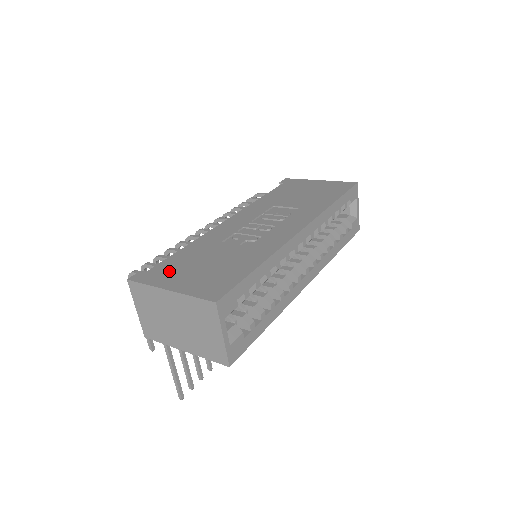
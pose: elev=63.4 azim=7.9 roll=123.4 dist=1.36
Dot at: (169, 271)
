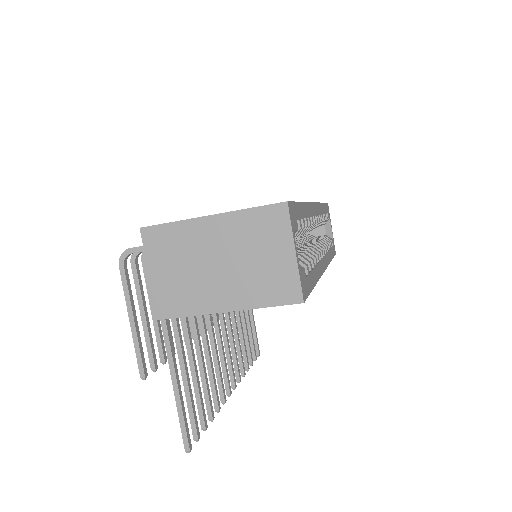
Dot at: occluded
